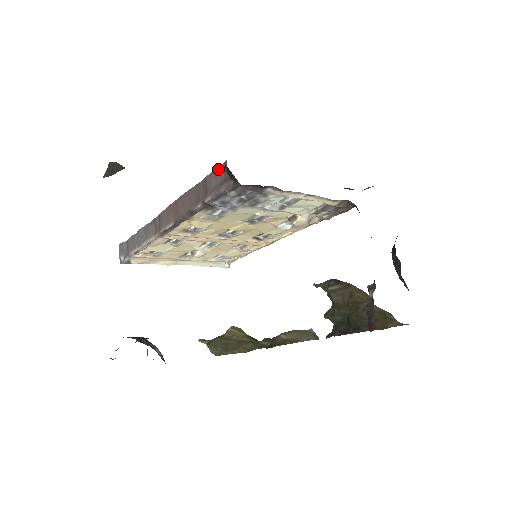
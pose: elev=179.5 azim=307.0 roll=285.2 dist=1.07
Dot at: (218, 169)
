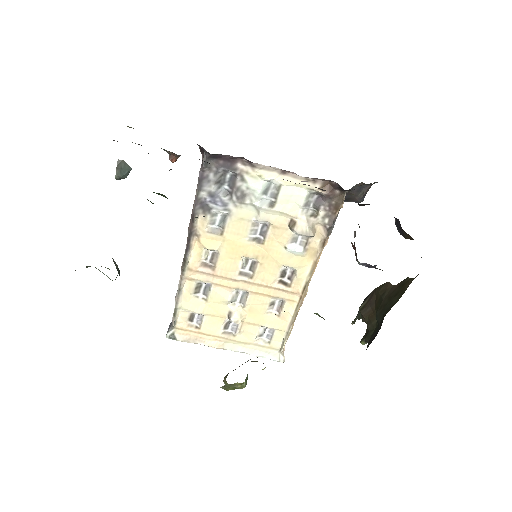
Dot at: occluded
